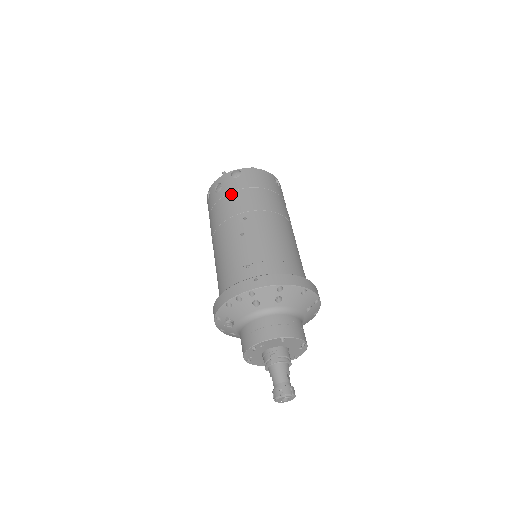
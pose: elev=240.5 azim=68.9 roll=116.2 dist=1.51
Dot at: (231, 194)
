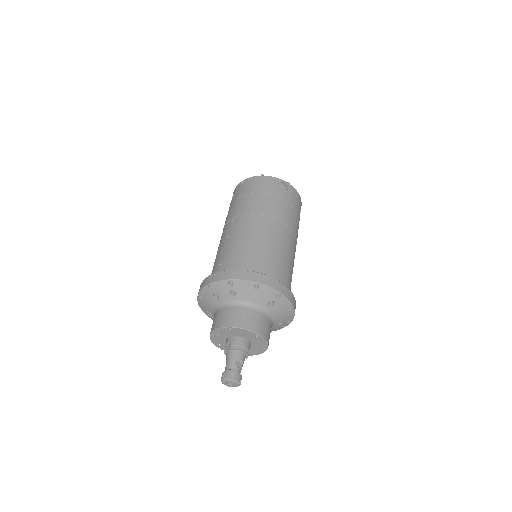
Dot at: (235, 202)
